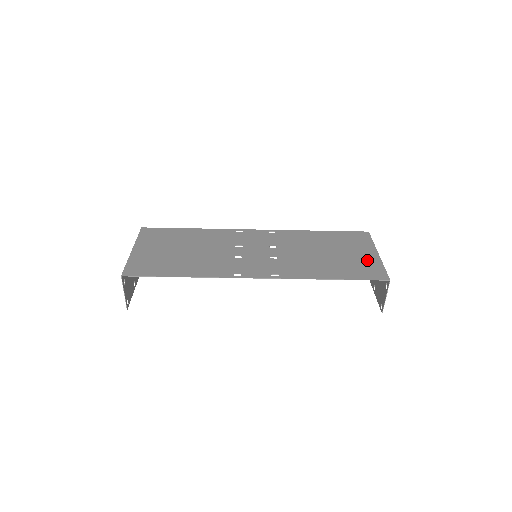
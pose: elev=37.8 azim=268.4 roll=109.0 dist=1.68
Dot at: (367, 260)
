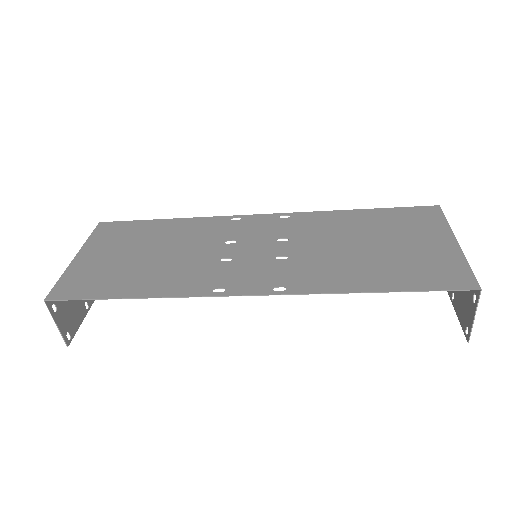
Dot at: (437, 254)
